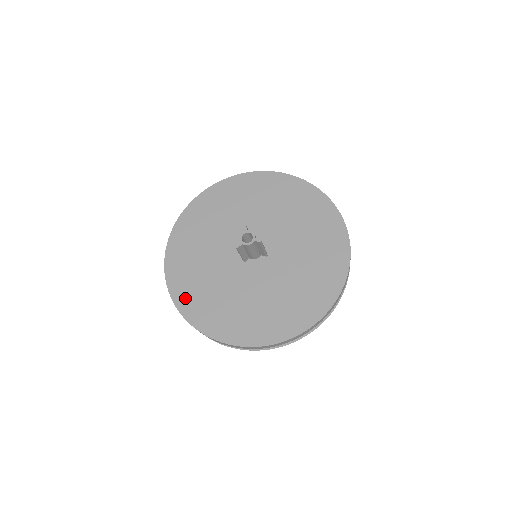
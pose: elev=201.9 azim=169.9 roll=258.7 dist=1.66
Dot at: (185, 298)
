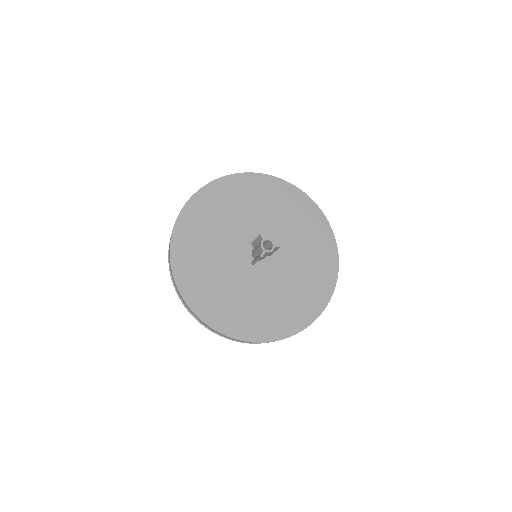
Dot at: (210, 312)
